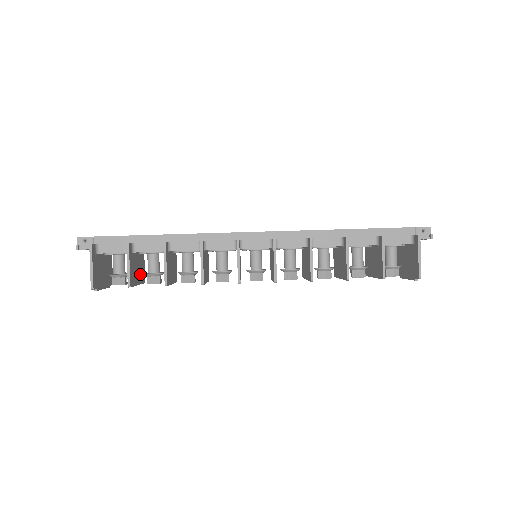
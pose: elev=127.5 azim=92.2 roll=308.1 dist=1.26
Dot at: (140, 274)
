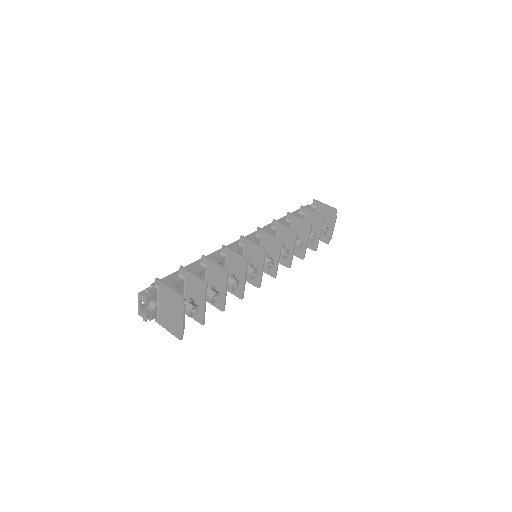
Dot at: (198, 307)
